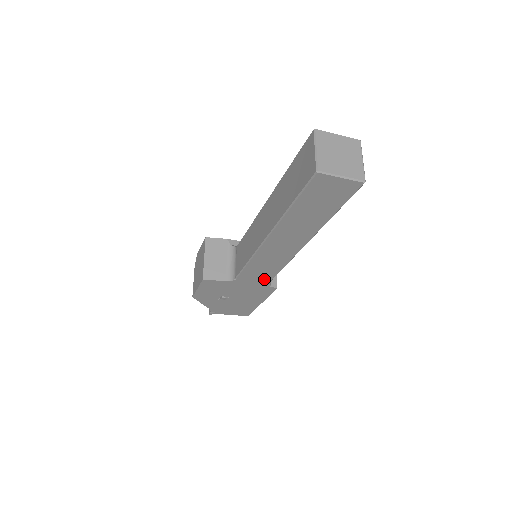
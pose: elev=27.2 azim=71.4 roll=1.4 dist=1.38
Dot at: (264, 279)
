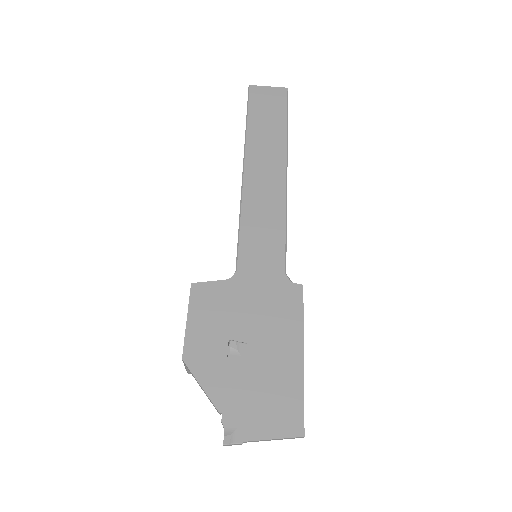
Dot at: (274, 261)
